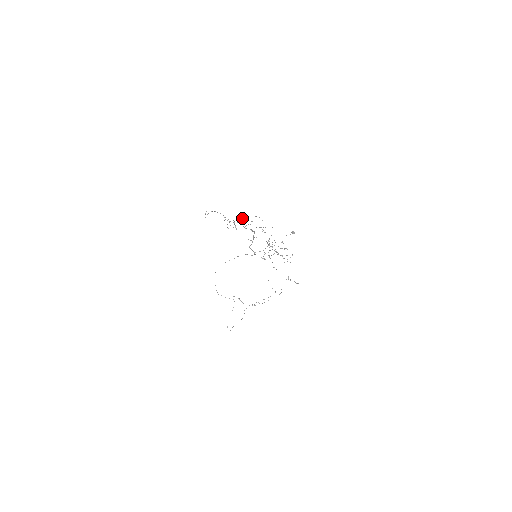
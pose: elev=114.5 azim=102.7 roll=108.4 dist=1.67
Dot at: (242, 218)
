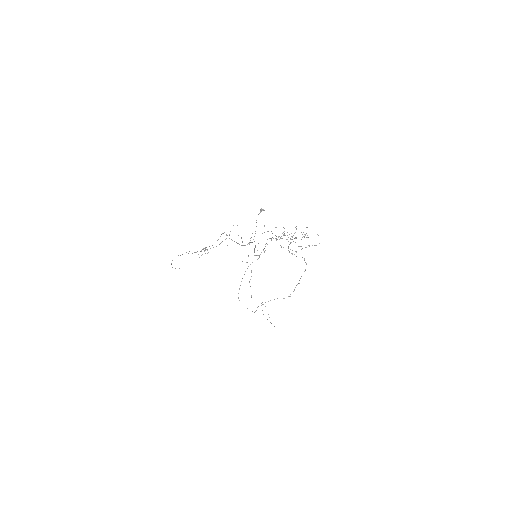
Dot at: (218, 239)
